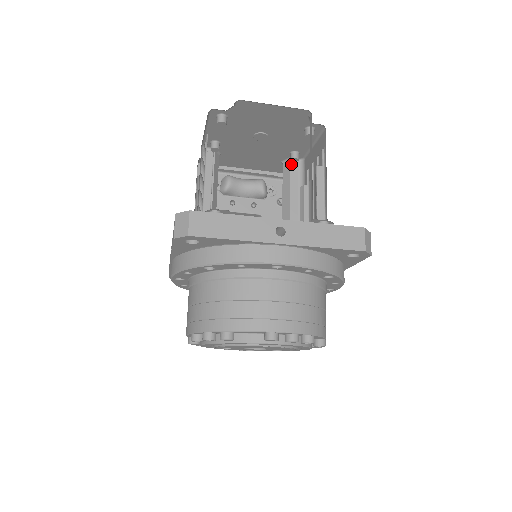
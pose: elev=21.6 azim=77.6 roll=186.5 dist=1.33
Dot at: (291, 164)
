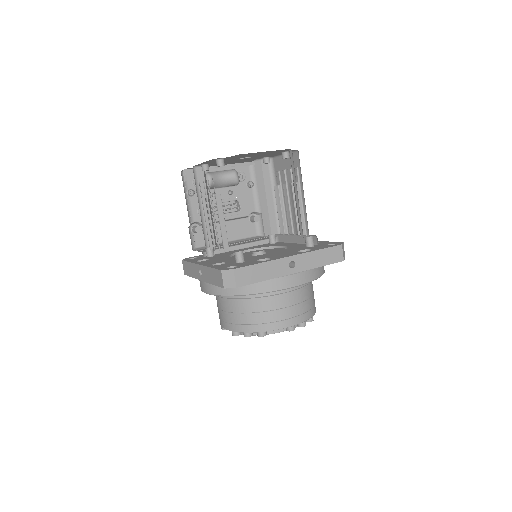
Dot at: (262, 163)
